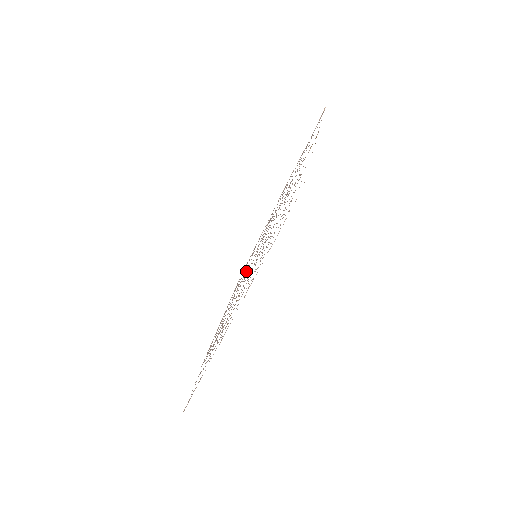
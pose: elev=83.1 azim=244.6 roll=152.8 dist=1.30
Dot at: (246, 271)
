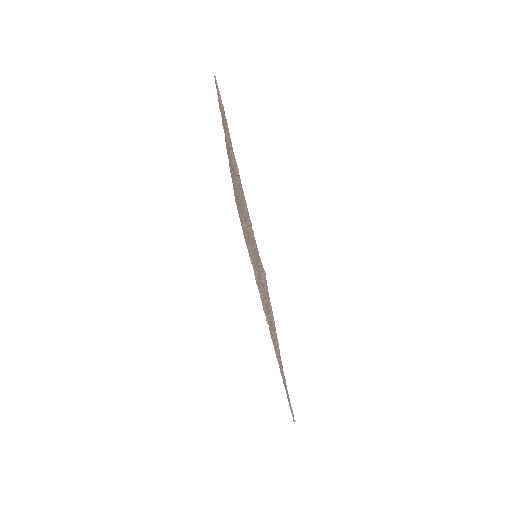
Dot at: occluded
